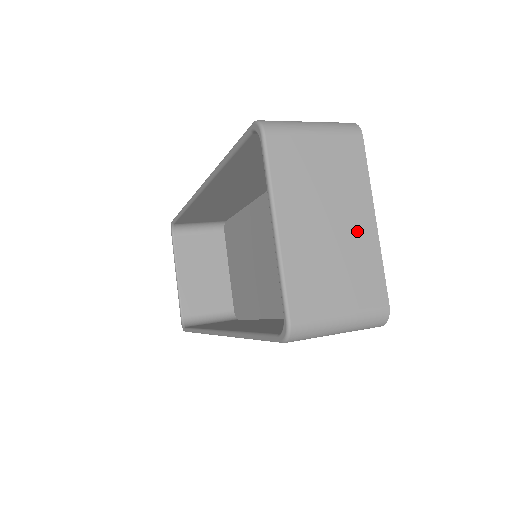
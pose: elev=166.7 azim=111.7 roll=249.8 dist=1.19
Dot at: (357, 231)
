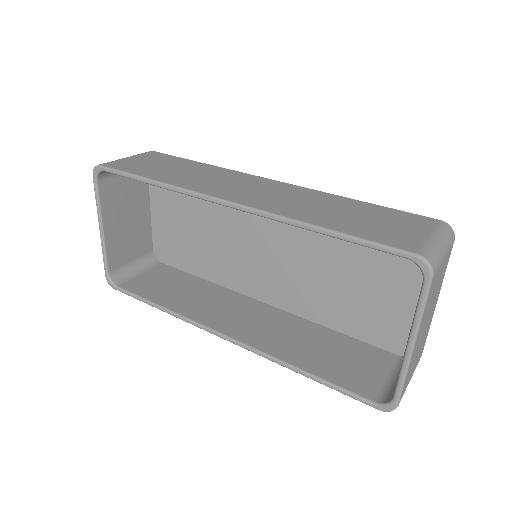
Dot at: occluded
